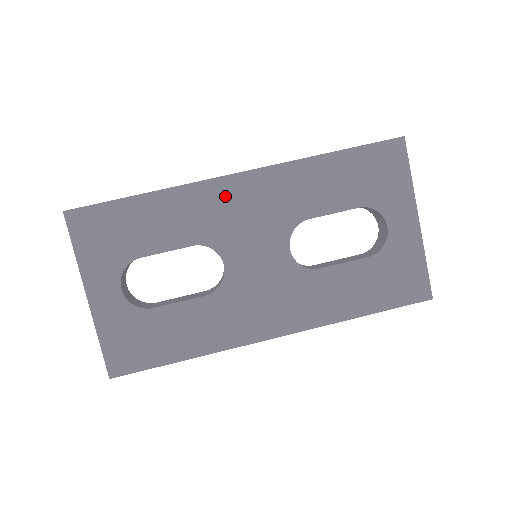
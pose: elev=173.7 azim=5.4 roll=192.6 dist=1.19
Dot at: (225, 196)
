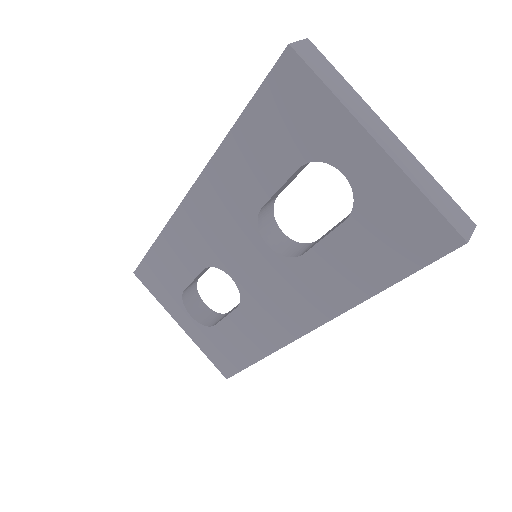
Dot at: (193, 219)
